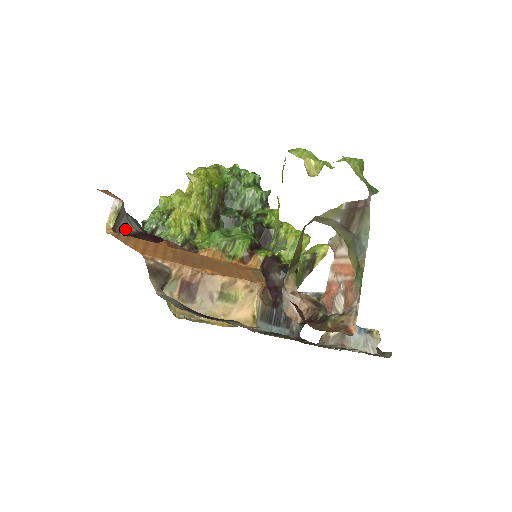
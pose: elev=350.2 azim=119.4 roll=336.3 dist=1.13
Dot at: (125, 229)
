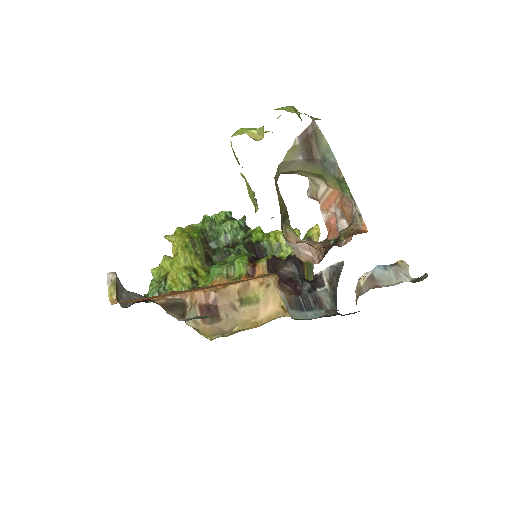
Dot at: occluded
